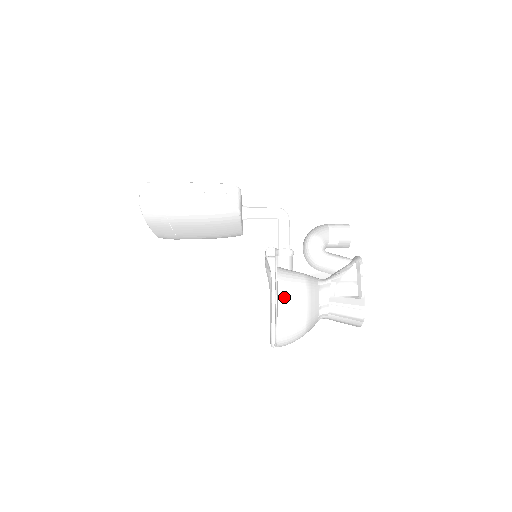
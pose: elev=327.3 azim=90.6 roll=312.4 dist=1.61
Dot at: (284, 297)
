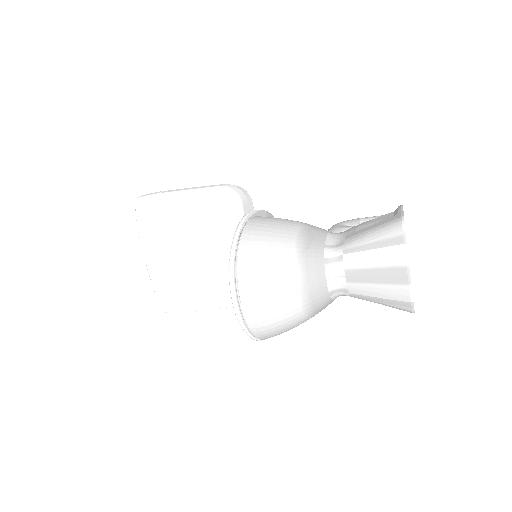
Dot at: (263, 218)
